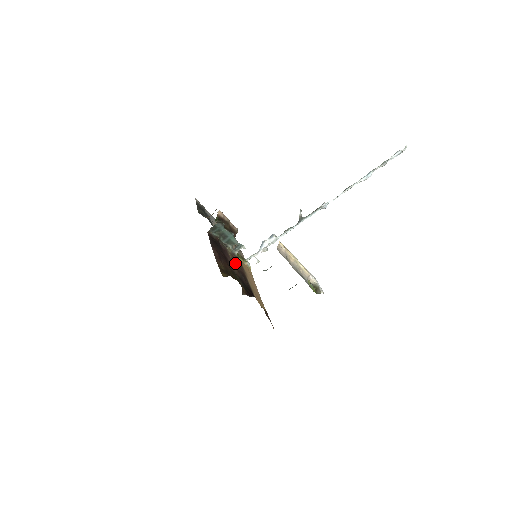
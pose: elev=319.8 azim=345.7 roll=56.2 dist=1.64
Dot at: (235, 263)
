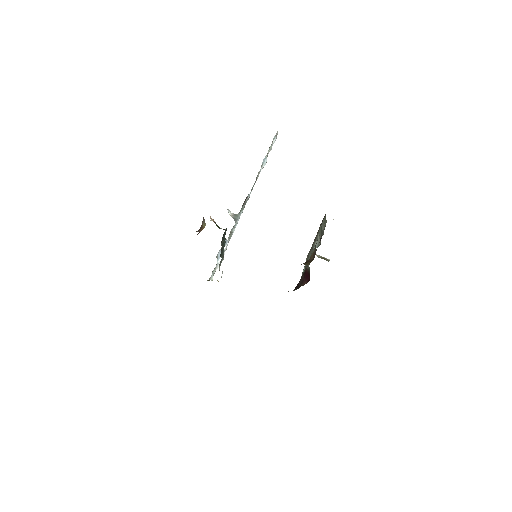
Dot at: occluded
